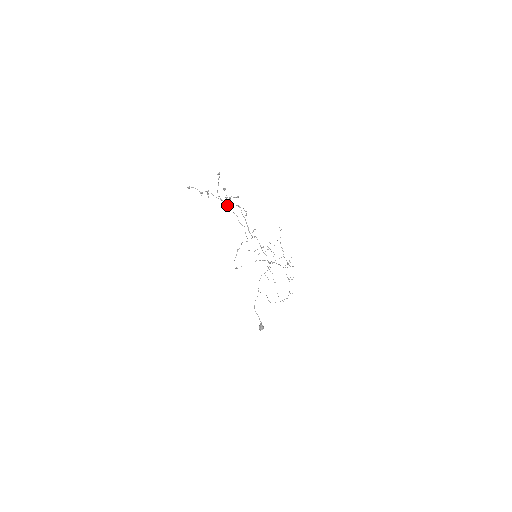
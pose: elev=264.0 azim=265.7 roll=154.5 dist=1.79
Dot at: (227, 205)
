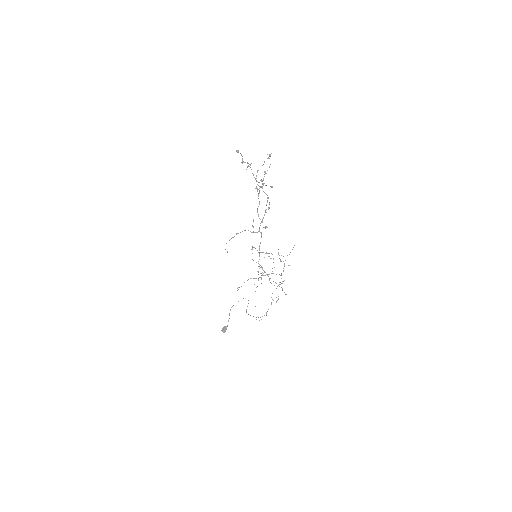
Dot at: (256, 187)
